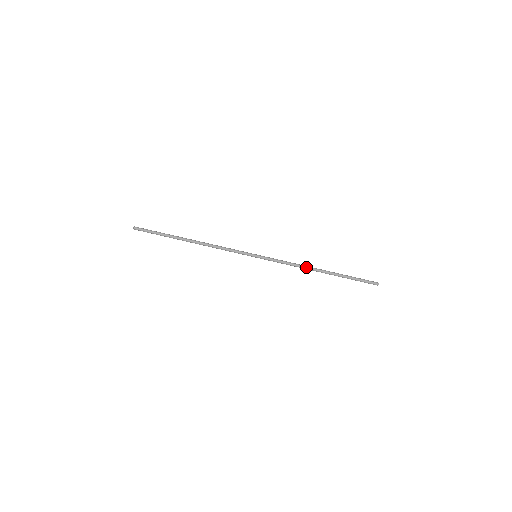
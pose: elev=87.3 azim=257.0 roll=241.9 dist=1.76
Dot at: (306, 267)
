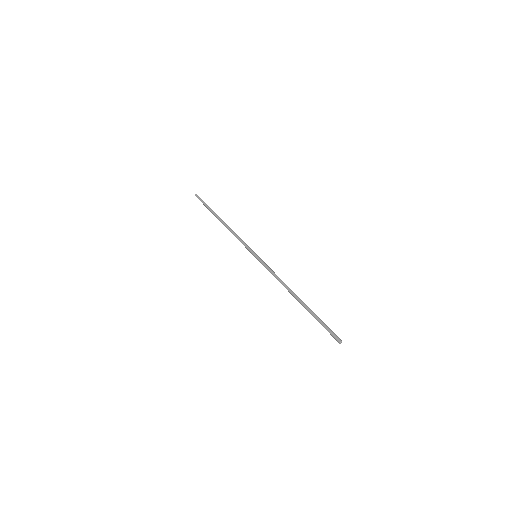
Dot at: occluded
